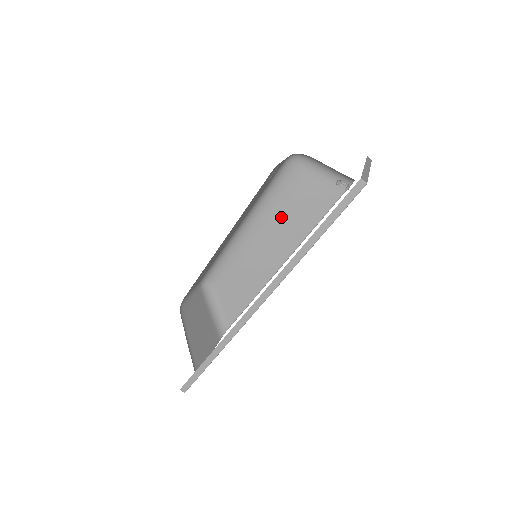
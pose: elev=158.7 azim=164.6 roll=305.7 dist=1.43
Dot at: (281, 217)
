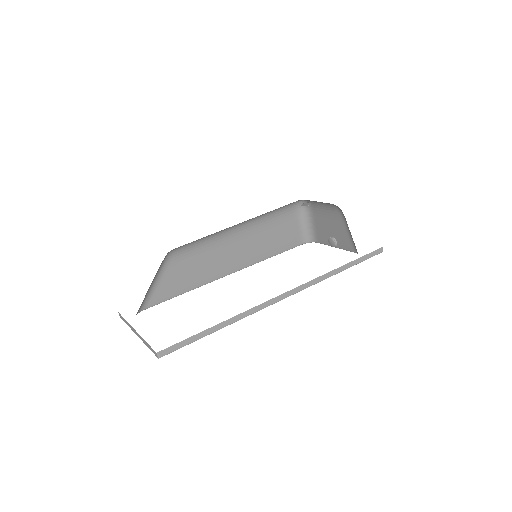
Dot at: (259, 236)
